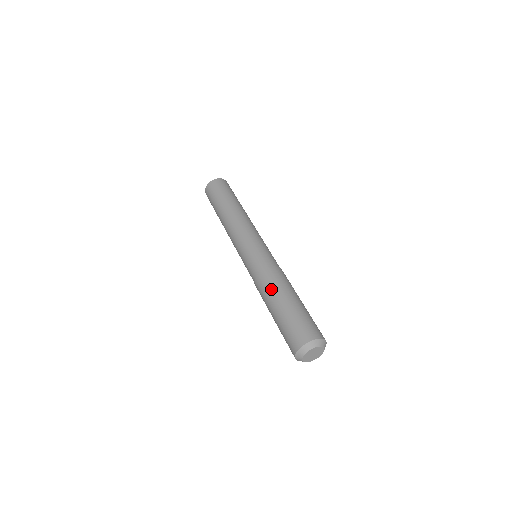
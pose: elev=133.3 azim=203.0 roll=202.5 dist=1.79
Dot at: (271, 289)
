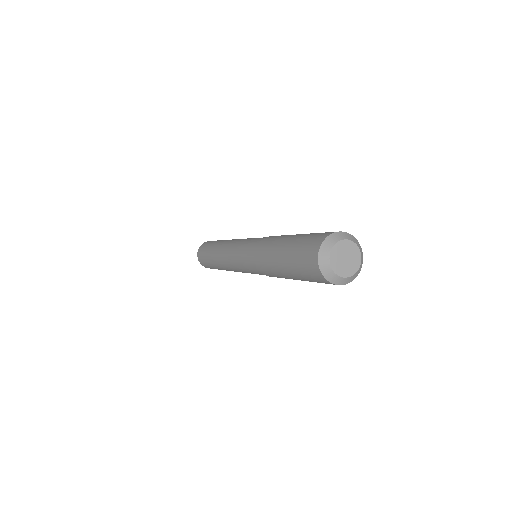
Dot at: (283, 235)
